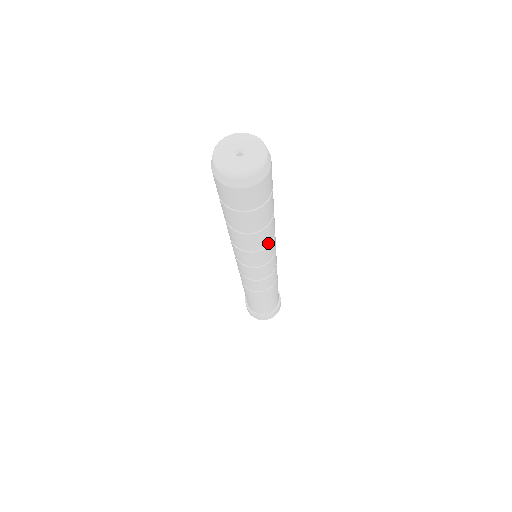
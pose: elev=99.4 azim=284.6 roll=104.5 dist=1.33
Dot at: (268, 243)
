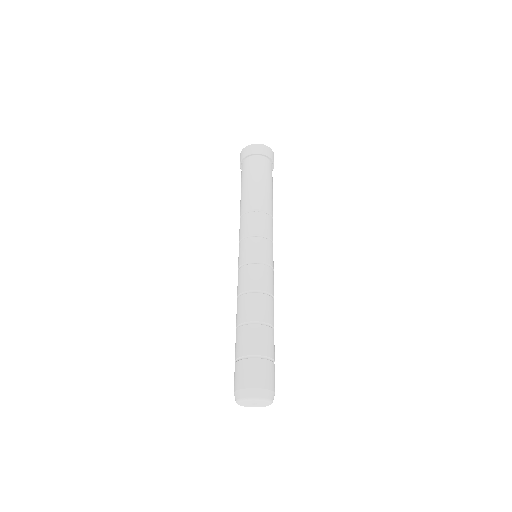
Dot at: occluded
